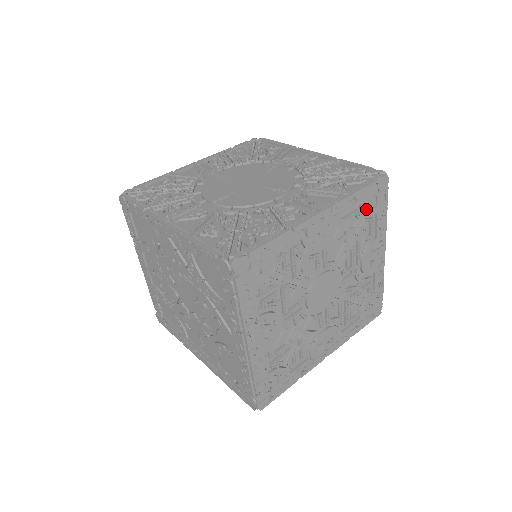
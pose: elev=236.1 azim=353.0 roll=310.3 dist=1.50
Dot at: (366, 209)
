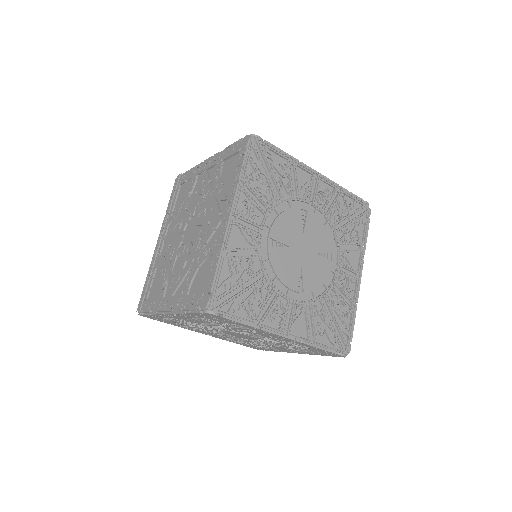
Dot at: (313, 350)
